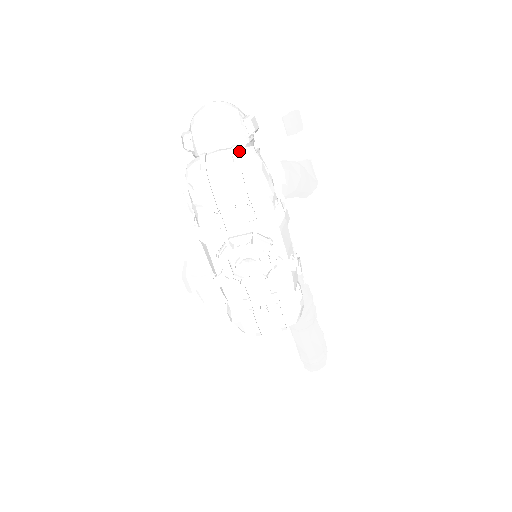
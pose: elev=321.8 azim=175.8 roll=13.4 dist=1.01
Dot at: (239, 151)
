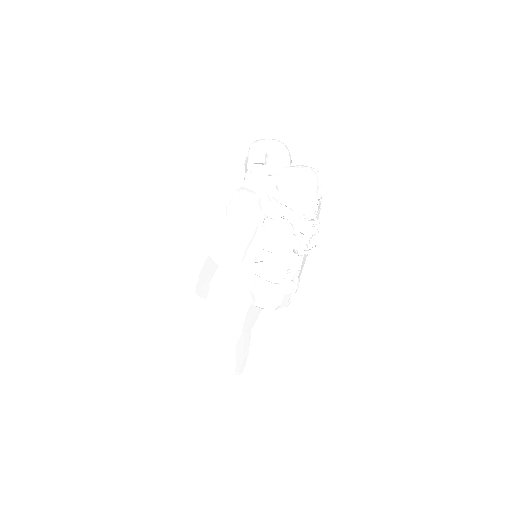
Dot at: (312, 168)
